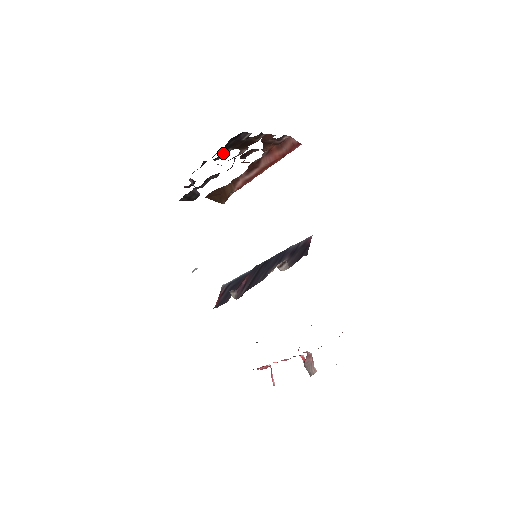
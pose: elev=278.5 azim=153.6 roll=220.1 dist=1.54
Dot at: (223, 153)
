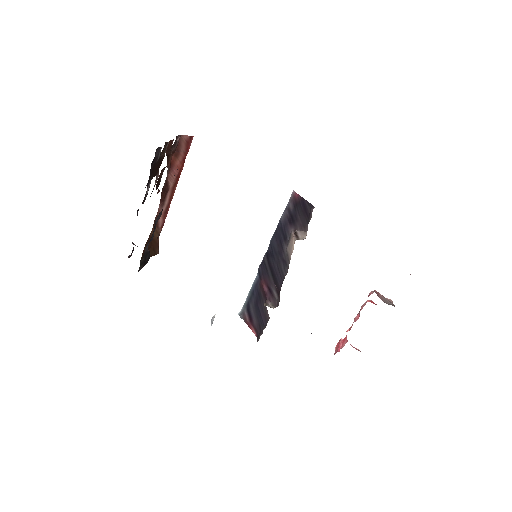
Dot at: occluded
